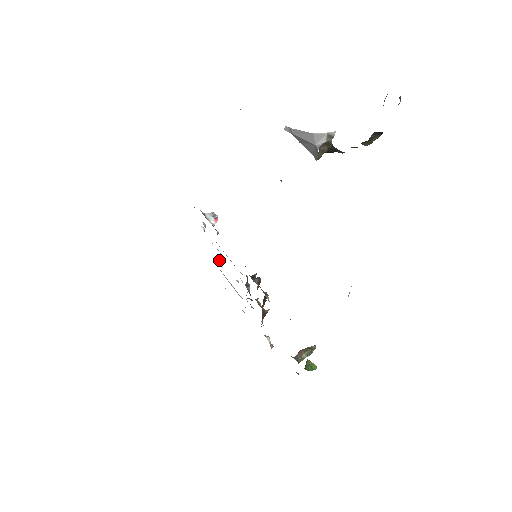
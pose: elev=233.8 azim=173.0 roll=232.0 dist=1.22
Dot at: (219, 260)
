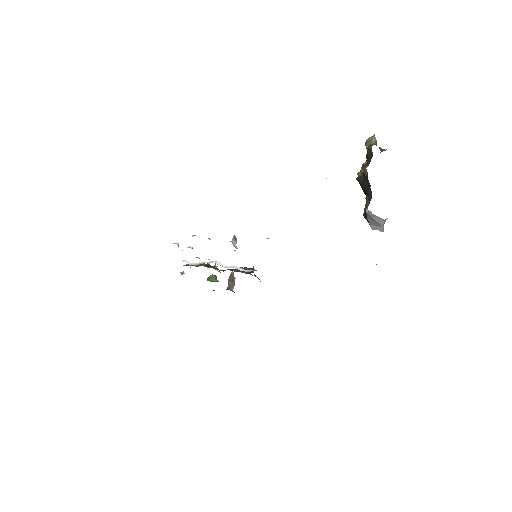
Dot at: (177, 244)
